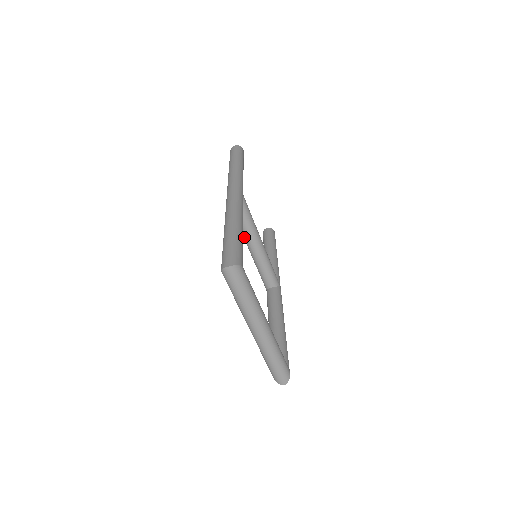
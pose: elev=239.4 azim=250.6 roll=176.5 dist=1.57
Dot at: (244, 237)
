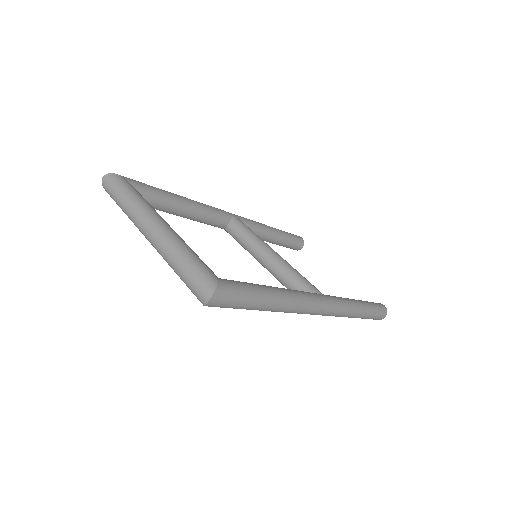
Dot at: occluded
